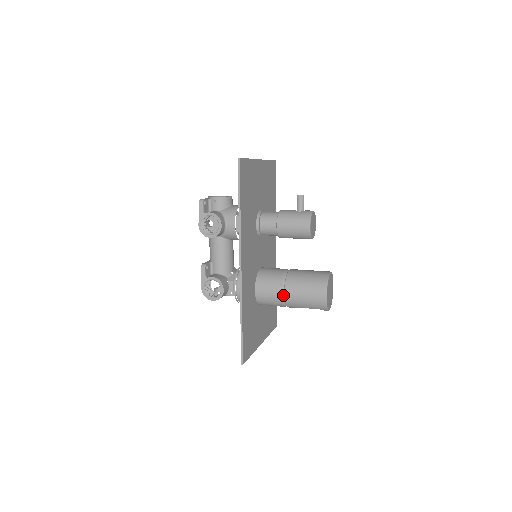
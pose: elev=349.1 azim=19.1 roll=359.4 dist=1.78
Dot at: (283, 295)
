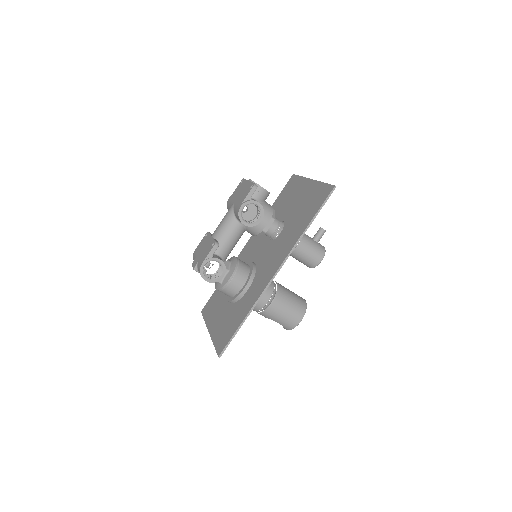
Dot at: (268, 304)
